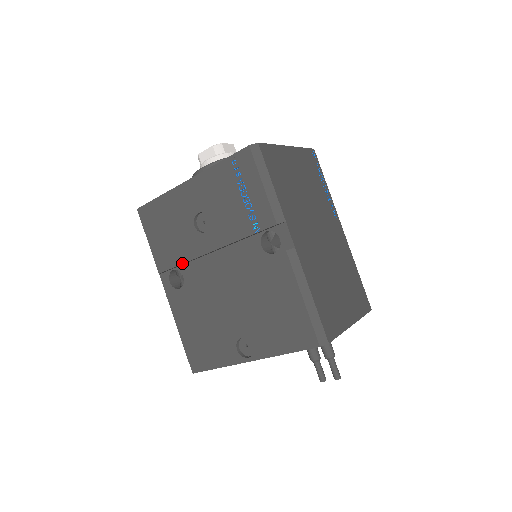
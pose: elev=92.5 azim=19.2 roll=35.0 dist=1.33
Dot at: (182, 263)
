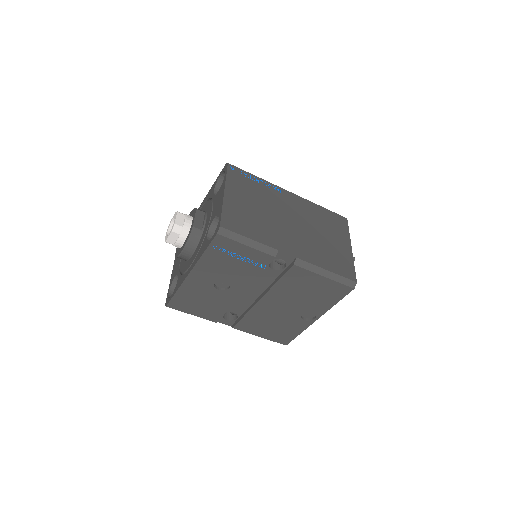
Dot at: occluded
